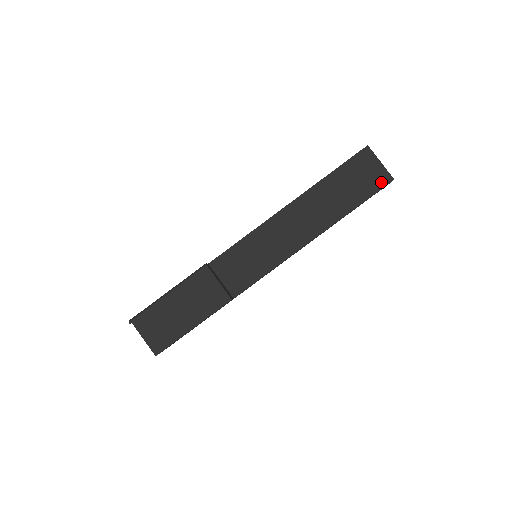
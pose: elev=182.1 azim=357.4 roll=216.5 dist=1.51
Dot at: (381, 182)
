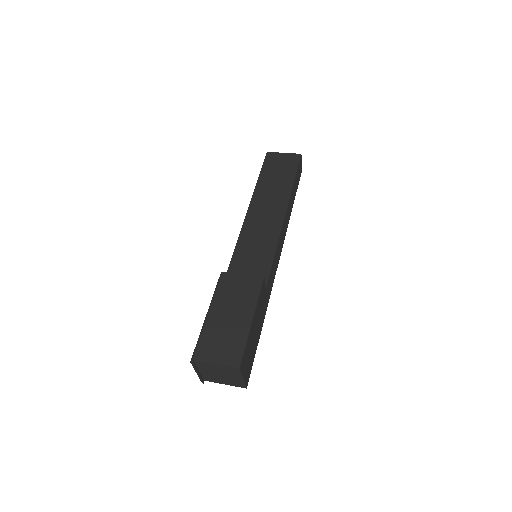
Dot at: (295, 160)
